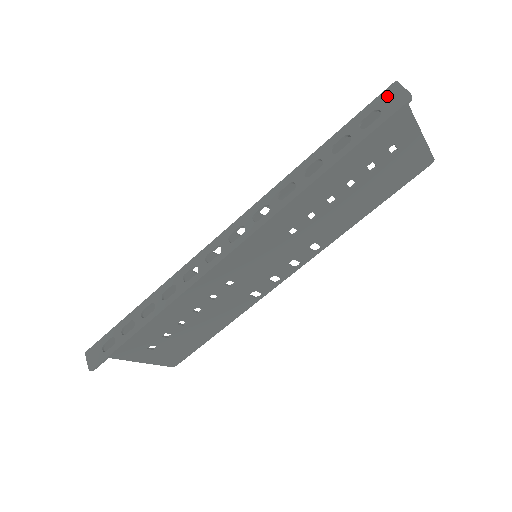
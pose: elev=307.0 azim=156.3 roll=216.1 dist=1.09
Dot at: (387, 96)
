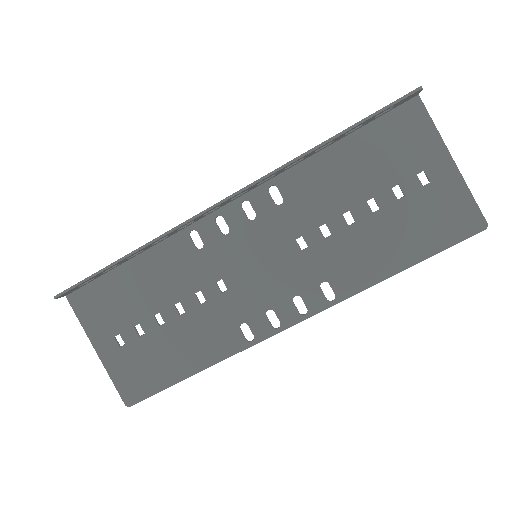
Dot at: occluded
